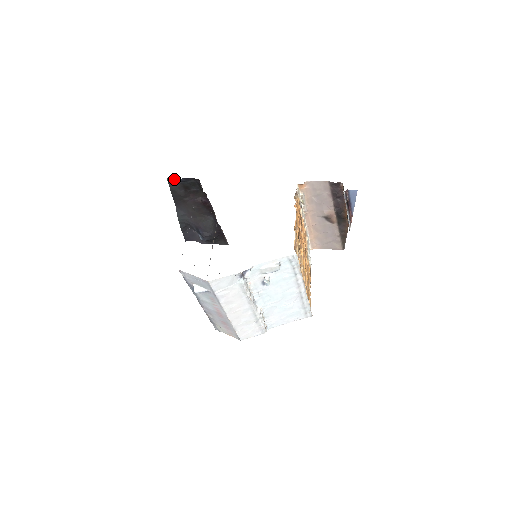
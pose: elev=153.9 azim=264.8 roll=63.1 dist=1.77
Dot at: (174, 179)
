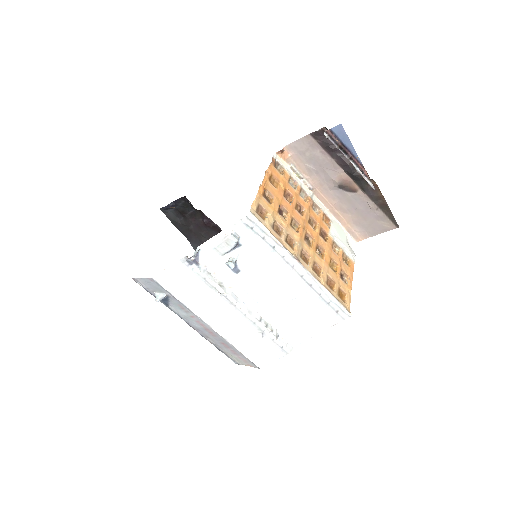
Dot at: occluded
